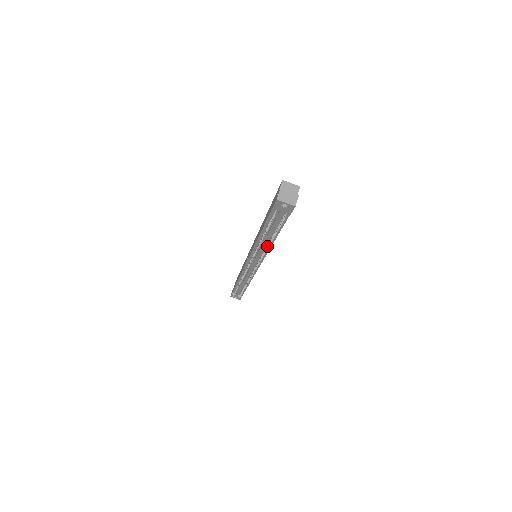
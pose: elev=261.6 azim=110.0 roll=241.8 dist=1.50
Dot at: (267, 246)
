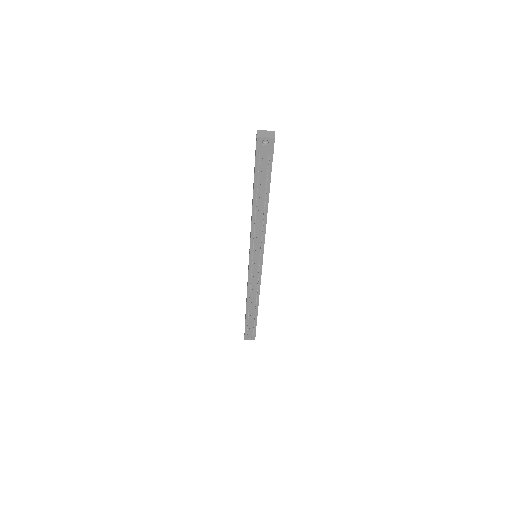
Dot at: (263, 219)
